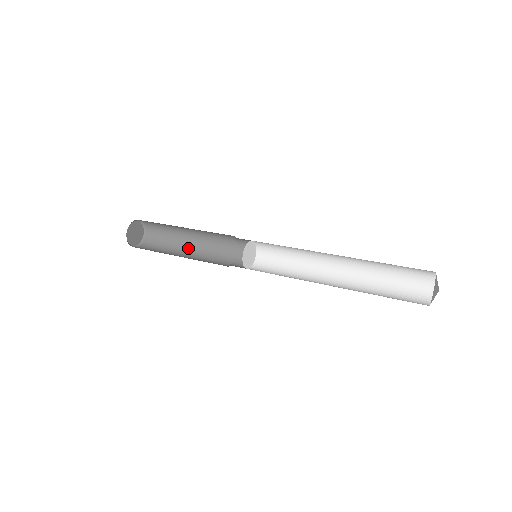
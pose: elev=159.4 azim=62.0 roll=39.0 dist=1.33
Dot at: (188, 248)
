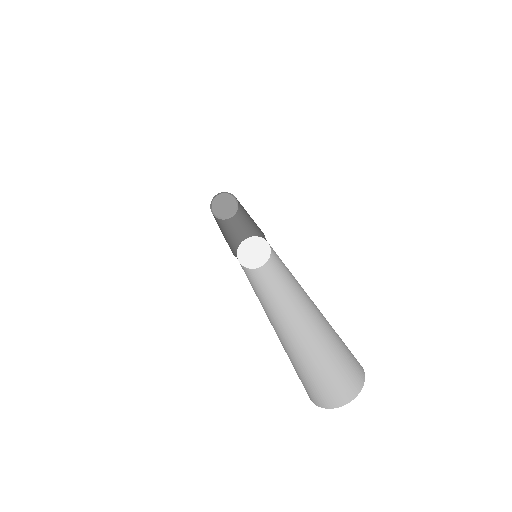
Dot at: (244, 234)
